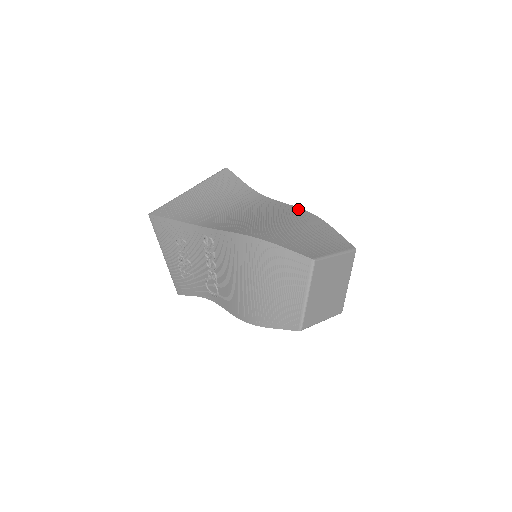
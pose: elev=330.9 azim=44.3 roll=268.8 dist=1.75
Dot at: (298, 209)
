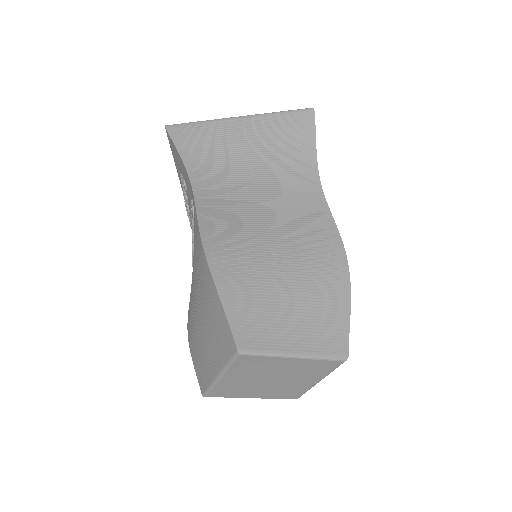
Dot at: (336, 239)
